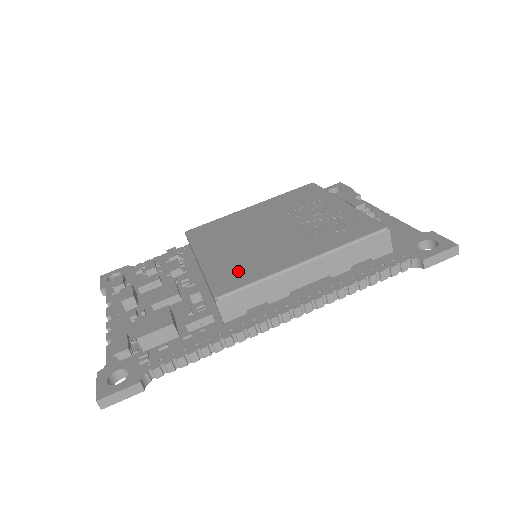
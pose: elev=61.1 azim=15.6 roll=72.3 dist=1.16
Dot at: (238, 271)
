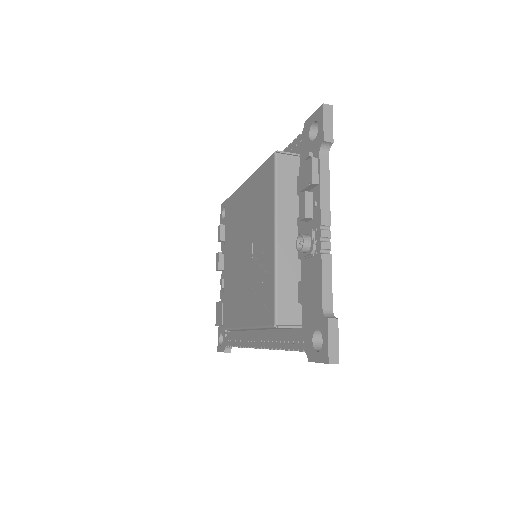
Dot at: (229, 305)
